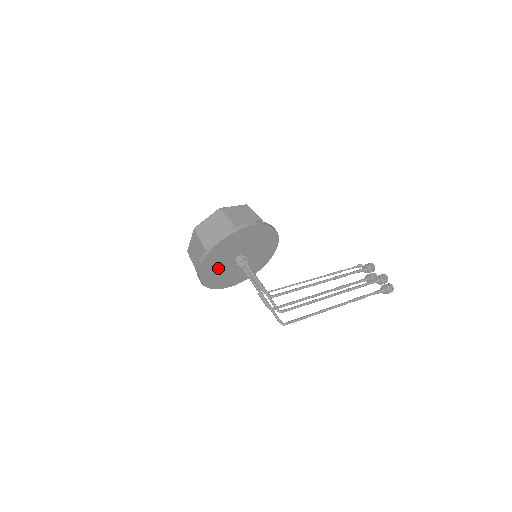
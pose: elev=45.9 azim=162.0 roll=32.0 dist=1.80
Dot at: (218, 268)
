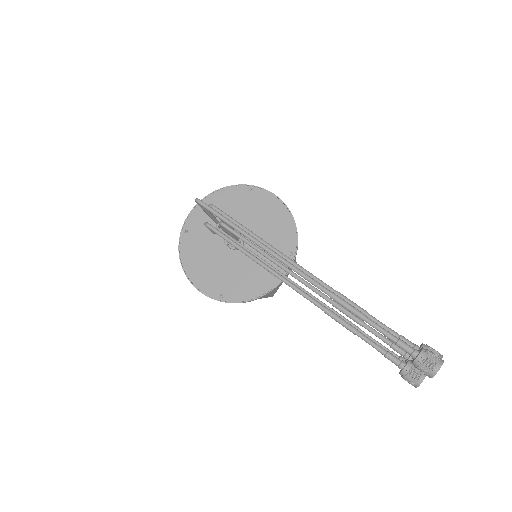
Dot at: (207, 234)
